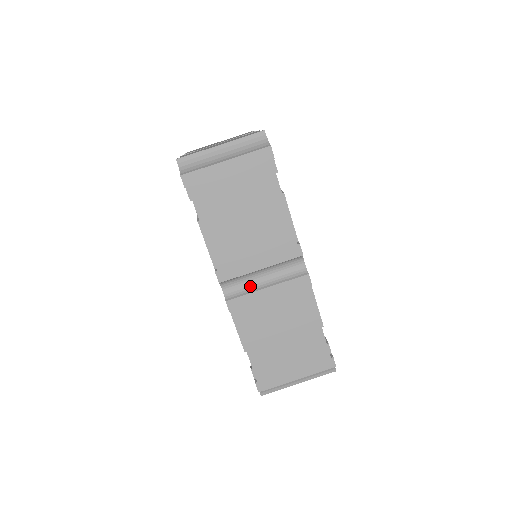
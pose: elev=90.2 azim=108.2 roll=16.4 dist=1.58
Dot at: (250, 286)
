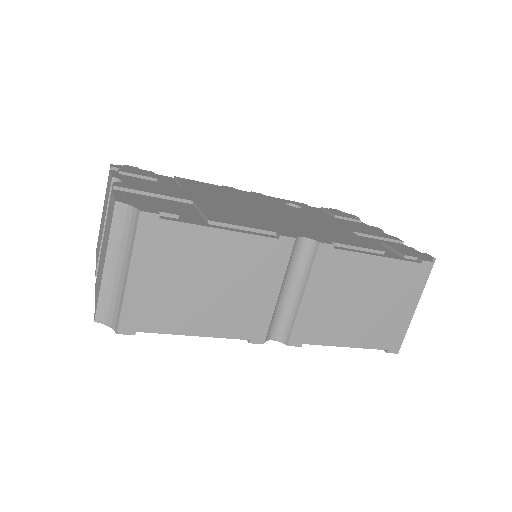
Dot at: (288, 311)
